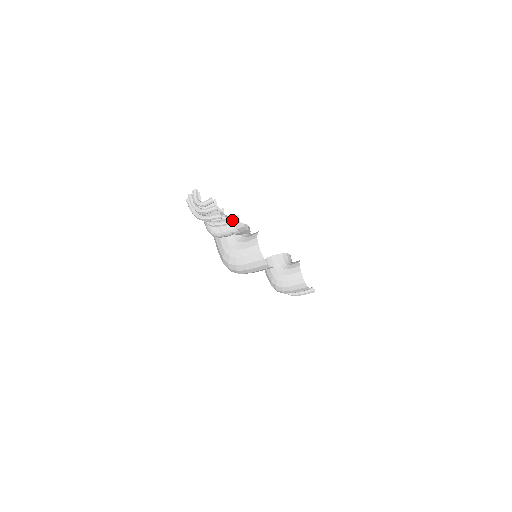
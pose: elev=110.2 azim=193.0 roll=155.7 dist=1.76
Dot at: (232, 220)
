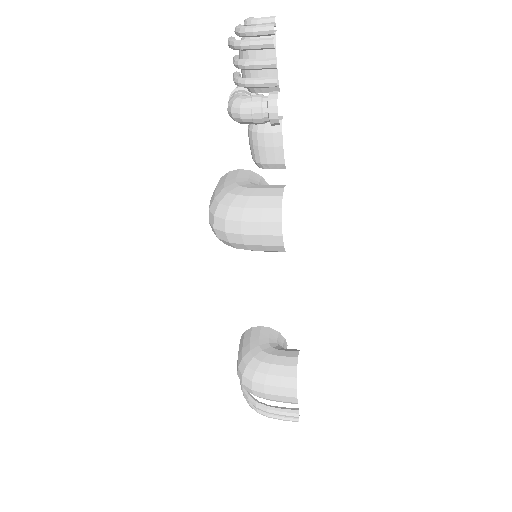
Dot at: (277, 90)
